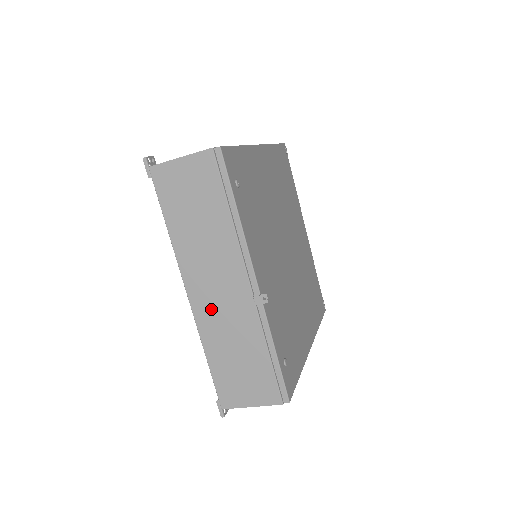
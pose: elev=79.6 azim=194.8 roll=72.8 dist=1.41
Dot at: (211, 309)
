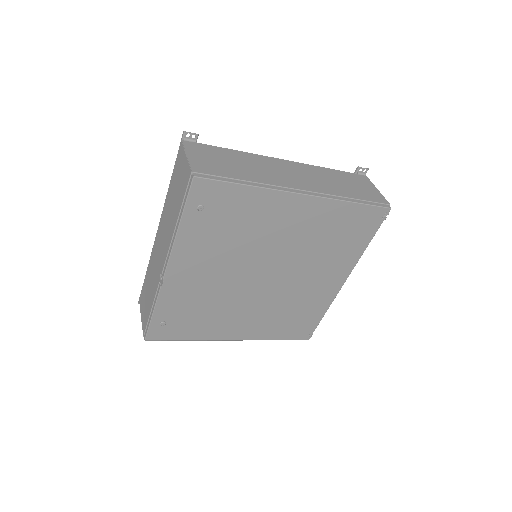
Dot at: (156, 252)
